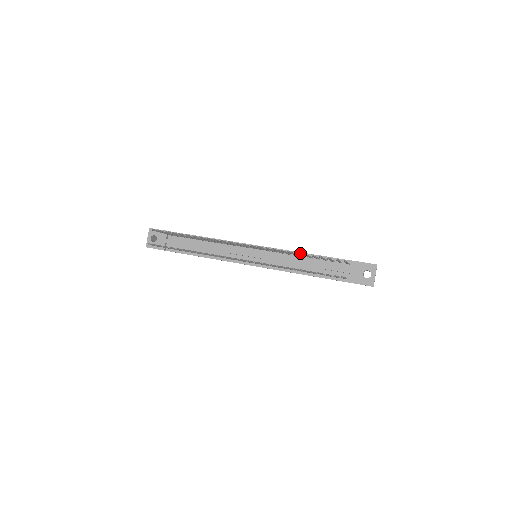
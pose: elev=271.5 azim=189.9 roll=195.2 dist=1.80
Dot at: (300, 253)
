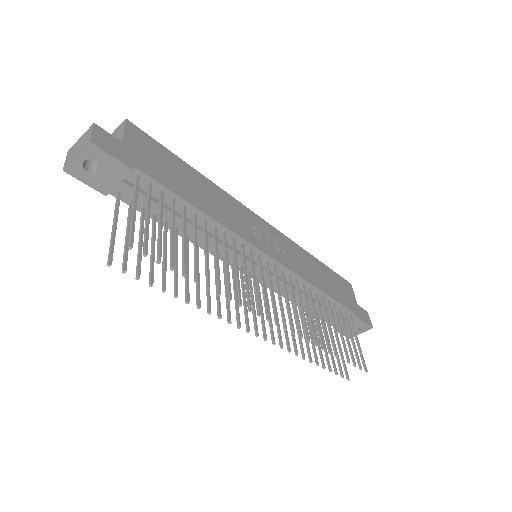
Dot at: (315, 288)
